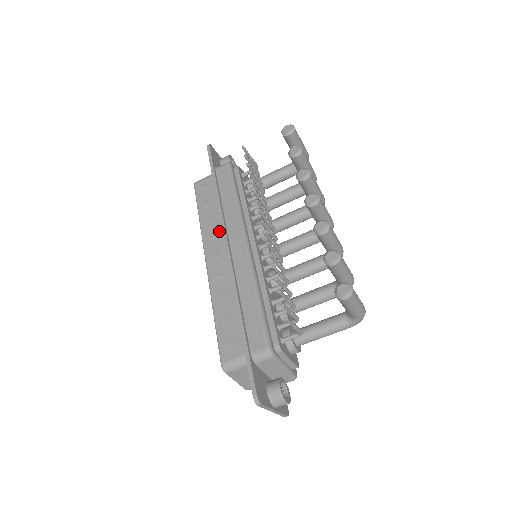
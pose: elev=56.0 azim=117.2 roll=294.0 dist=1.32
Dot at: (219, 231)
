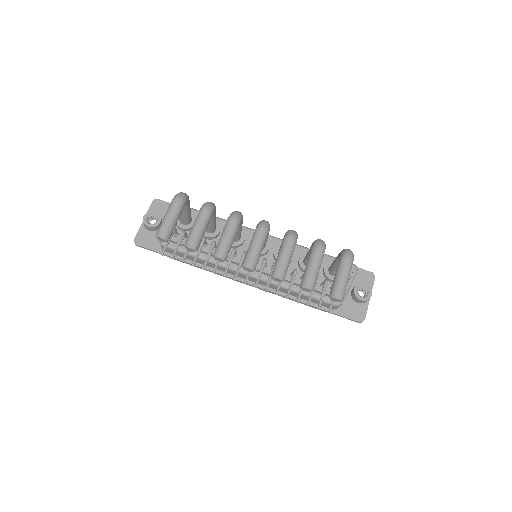
Dot at: occluded
